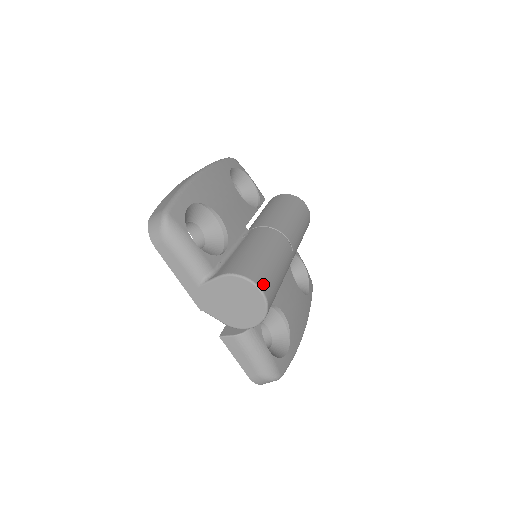
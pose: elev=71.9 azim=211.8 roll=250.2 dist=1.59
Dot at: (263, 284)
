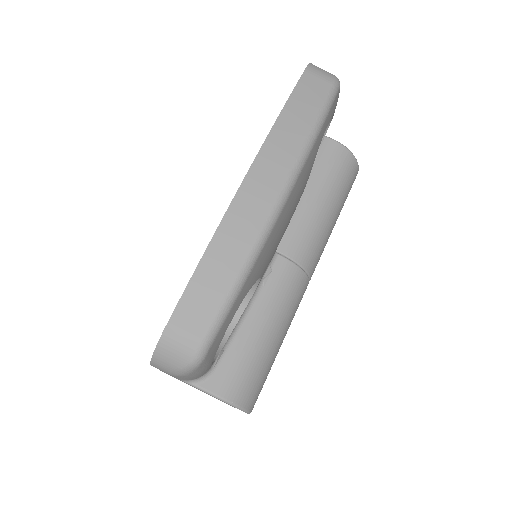
Dot at: occluded
